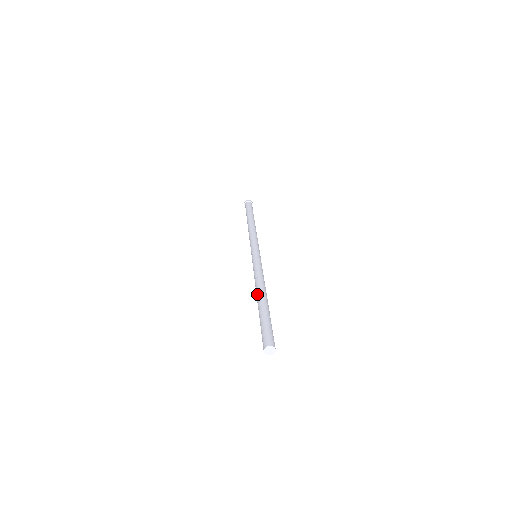
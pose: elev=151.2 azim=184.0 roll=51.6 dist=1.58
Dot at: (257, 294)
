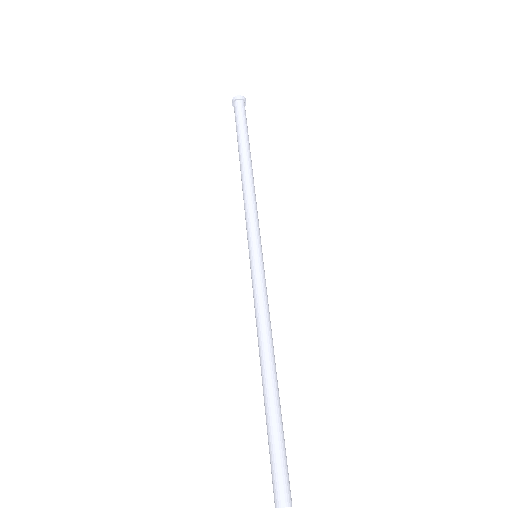
Dot at: (267, 365)
